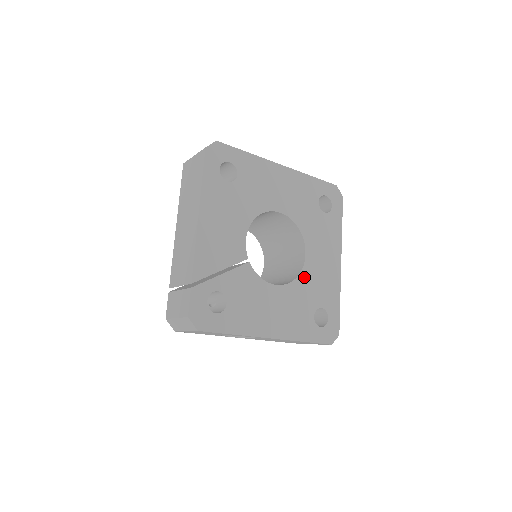
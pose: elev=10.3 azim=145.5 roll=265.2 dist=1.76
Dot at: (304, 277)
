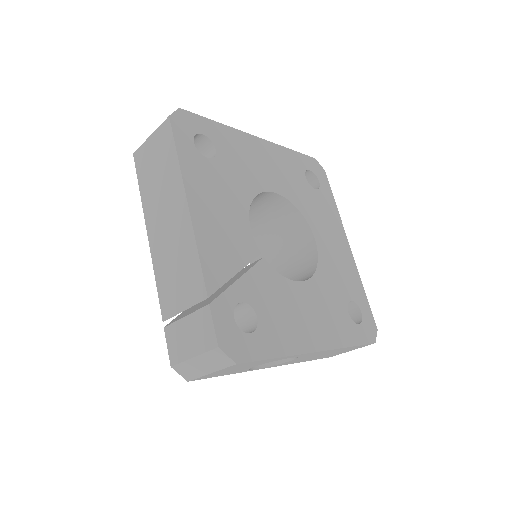
Dot at: (323, 267)
